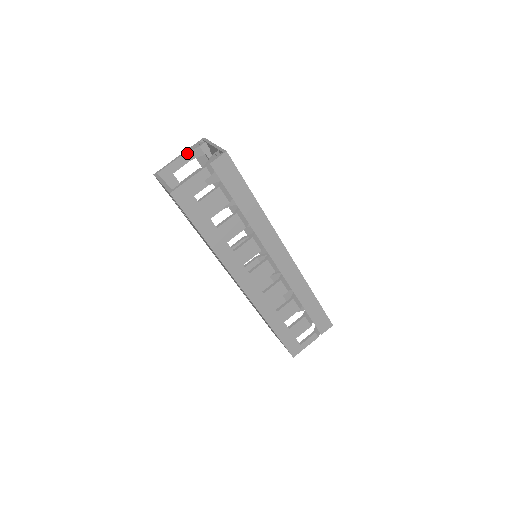
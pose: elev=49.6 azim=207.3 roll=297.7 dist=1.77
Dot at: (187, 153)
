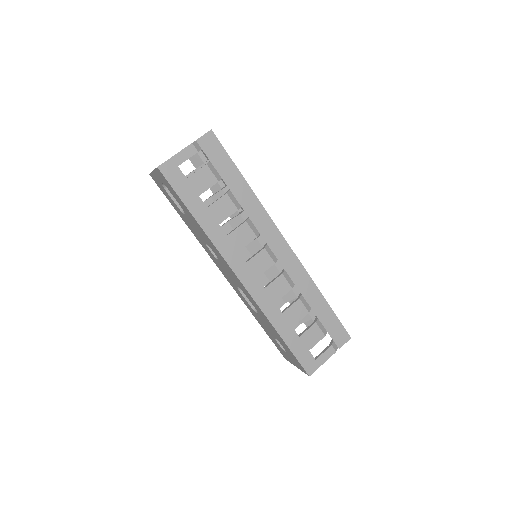
Dot at: occluded
